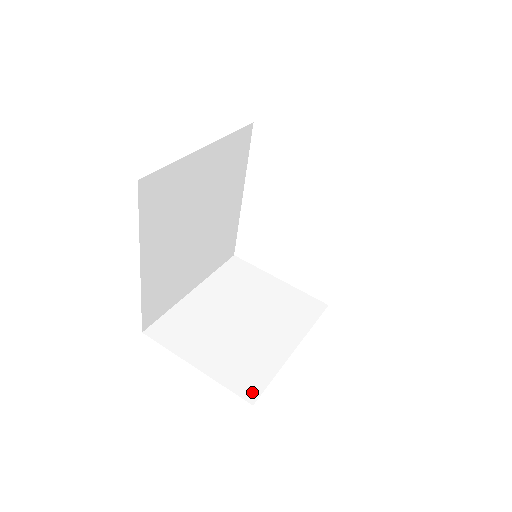
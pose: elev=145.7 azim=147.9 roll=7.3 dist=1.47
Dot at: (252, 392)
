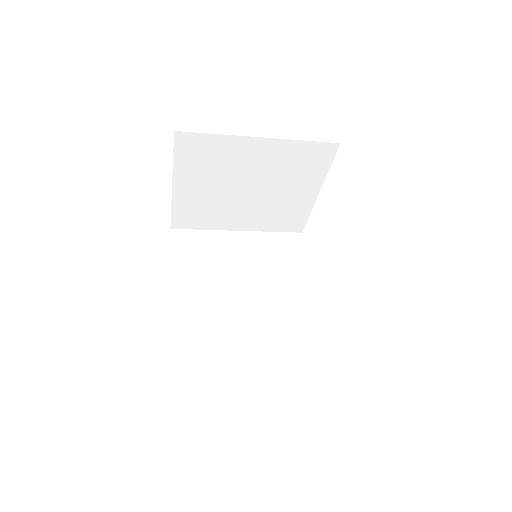
Dot at: occluded
